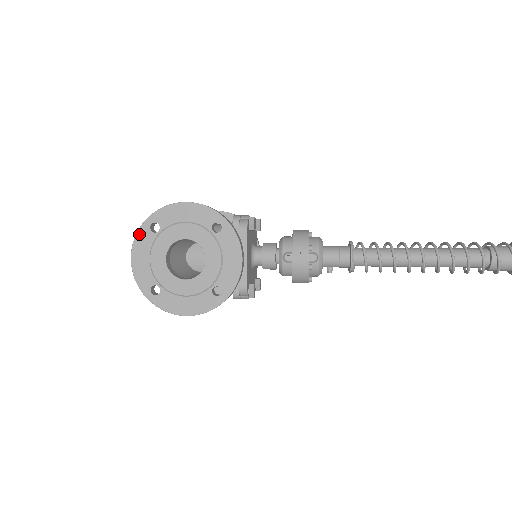
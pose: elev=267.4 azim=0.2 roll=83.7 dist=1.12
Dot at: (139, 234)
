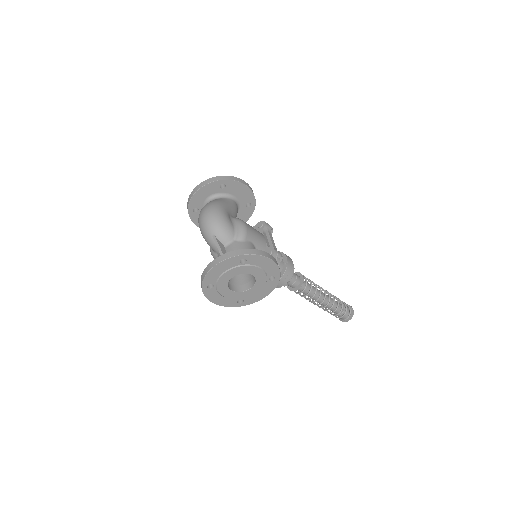
Dot at: (231, 259)
